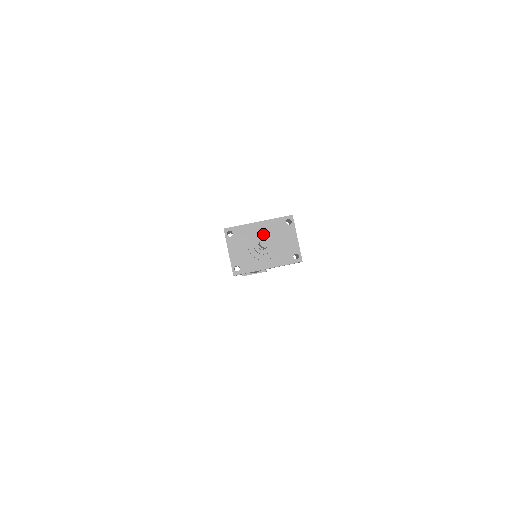
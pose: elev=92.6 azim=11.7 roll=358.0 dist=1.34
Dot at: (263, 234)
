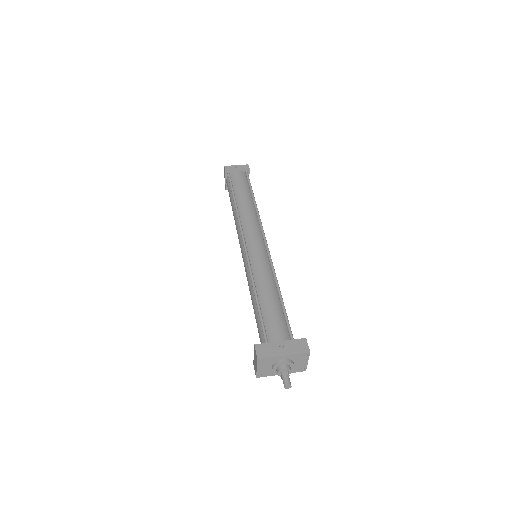
Dot at: (286, 369)
